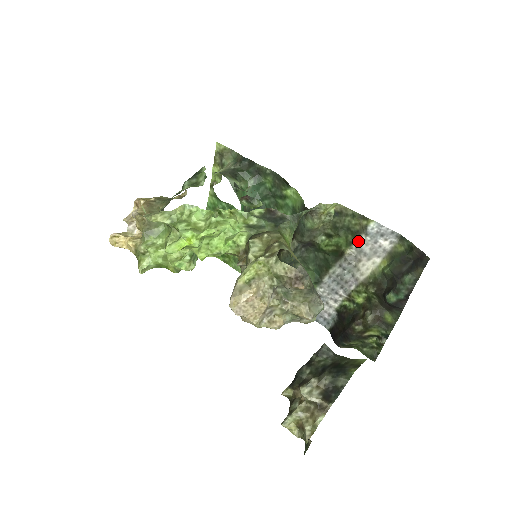
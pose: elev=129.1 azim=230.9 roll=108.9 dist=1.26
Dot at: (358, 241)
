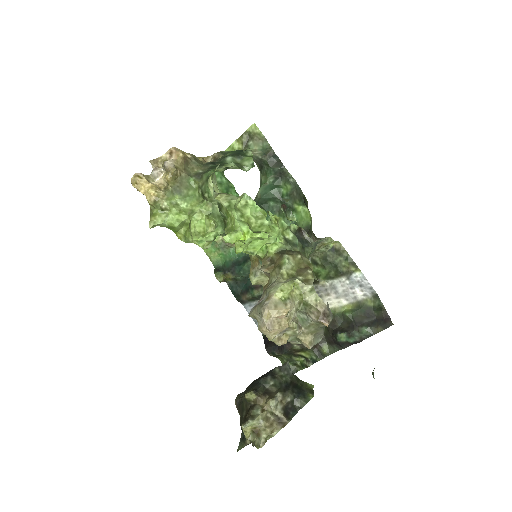
Dot at: (337, 279)
